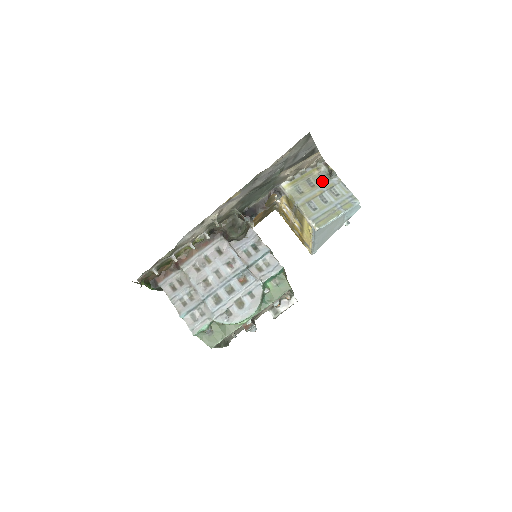
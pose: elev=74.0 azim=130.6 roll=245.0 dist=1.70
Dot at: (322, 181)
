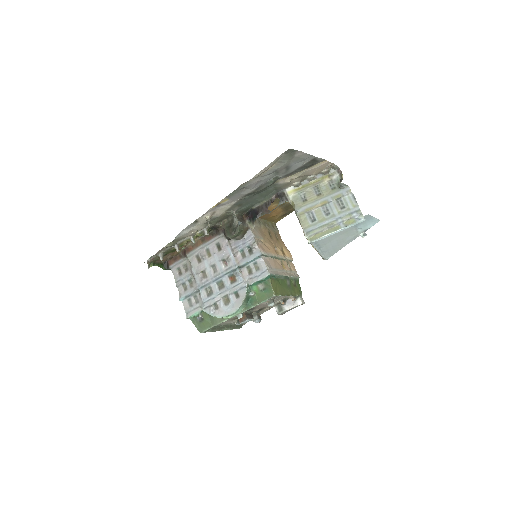
Dot at: (330, 190)
